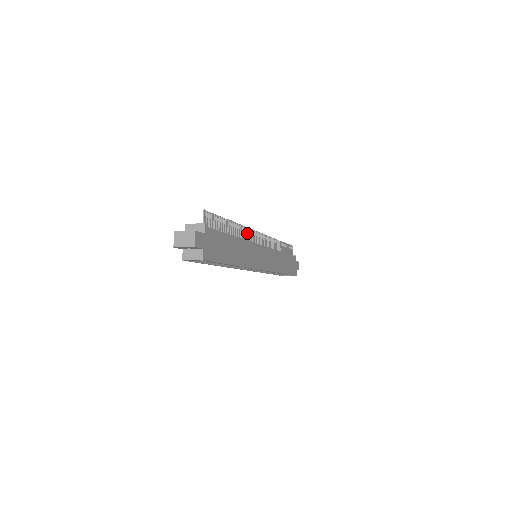
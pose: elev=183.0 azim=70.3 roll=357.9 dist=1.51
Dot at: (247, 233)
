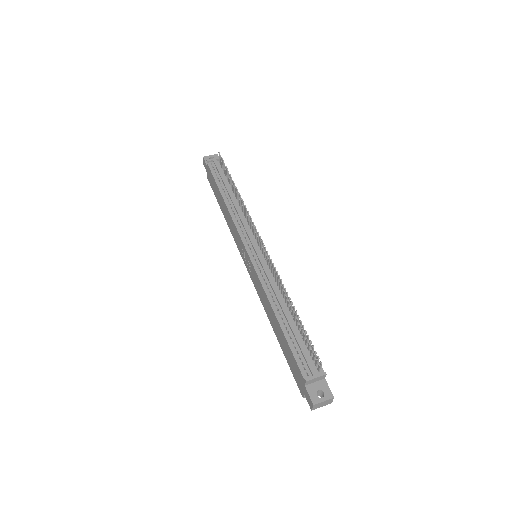
Dot at: (275, 272)
